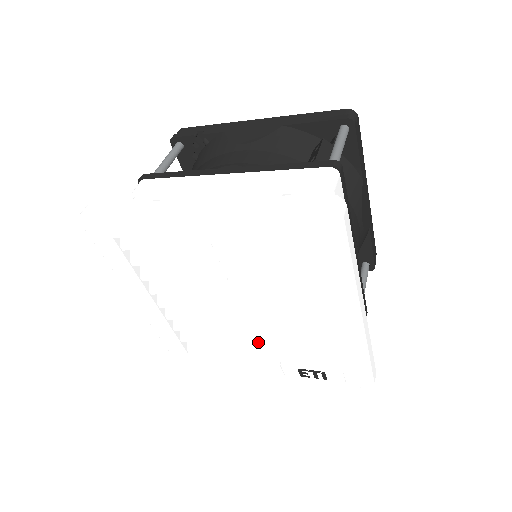
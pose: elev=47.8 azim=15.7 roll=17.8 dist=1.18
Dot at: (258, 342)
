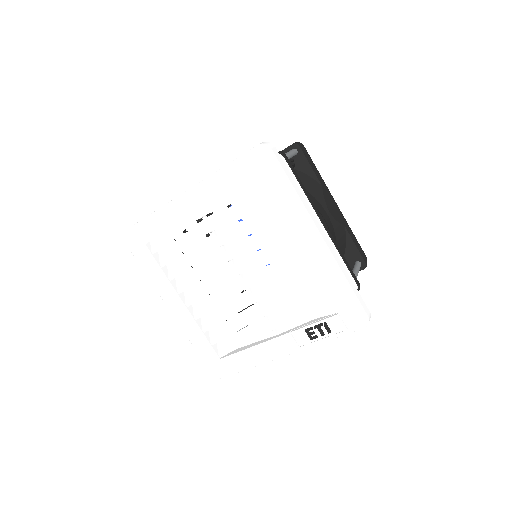
Dot at: (265, 311)
